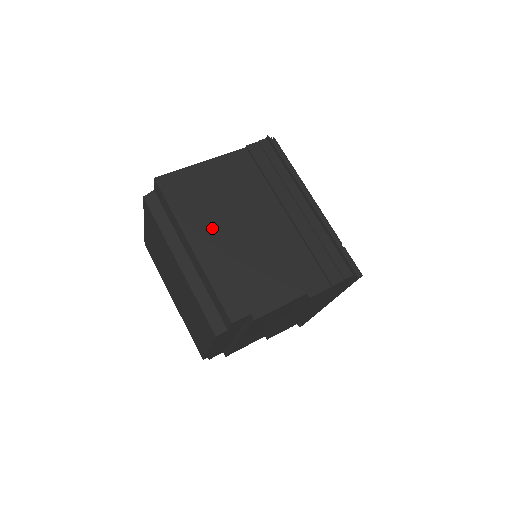
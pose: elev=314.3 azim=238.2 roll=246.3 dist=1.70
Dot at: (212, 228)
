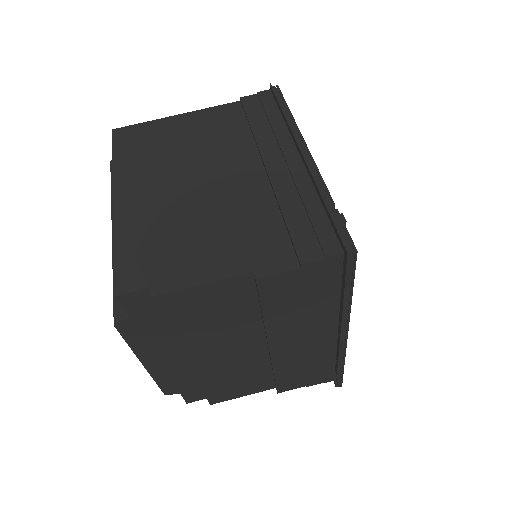
Dot at: (152, 180)
